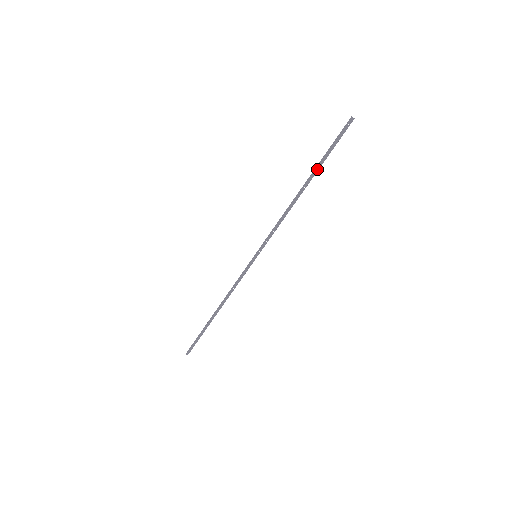
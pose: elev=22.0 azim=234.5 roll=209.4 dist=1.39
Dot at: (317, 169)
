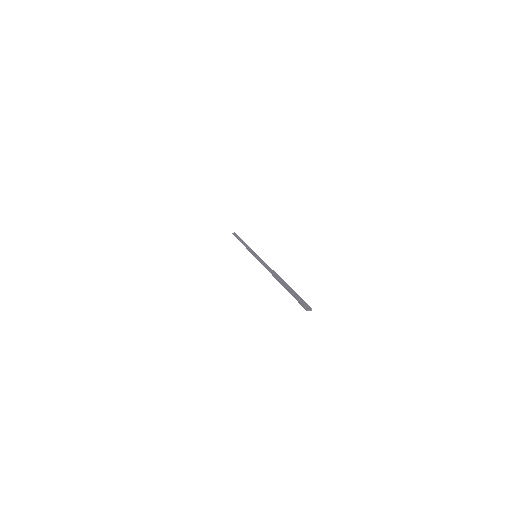
Dot at: (285, 286)
